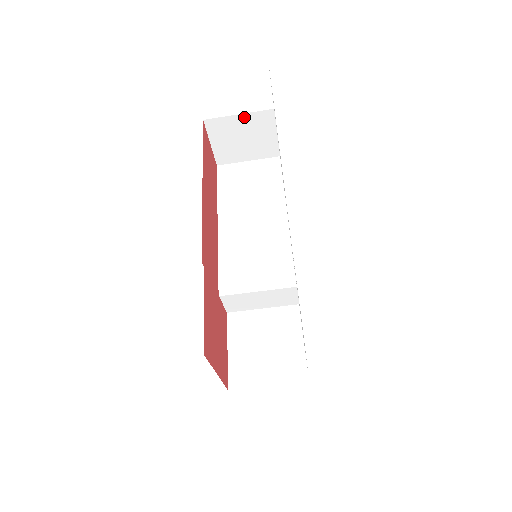
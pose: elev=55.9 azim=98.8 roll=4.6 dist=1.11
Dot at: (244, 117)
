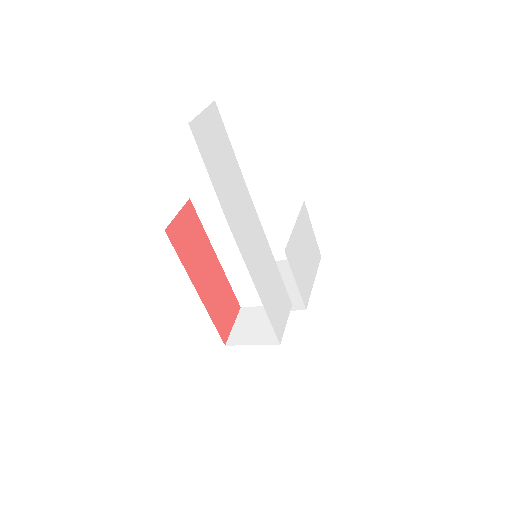
Dot at: occluded
